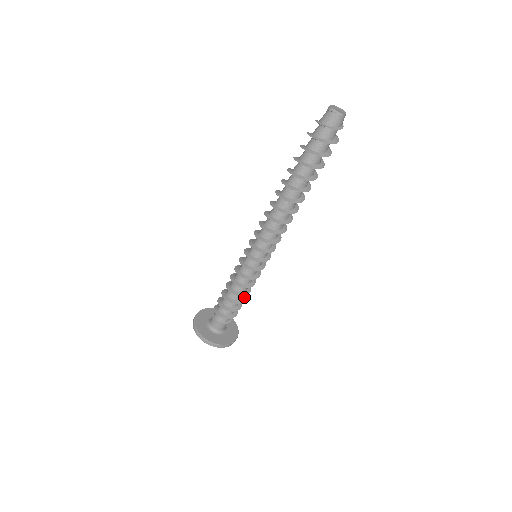
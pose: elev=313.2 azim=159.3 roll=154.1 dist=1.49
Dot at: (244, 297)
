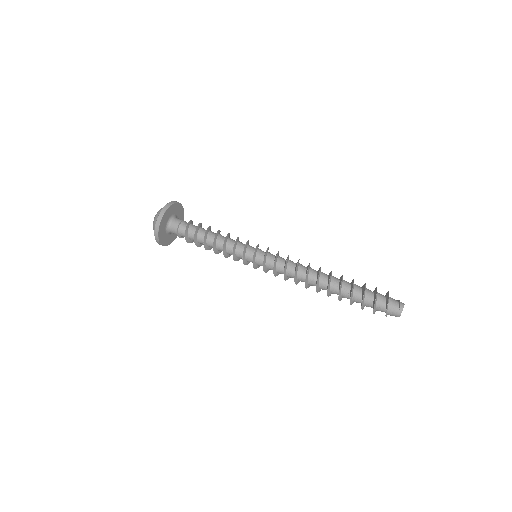
Dot at: occluded
